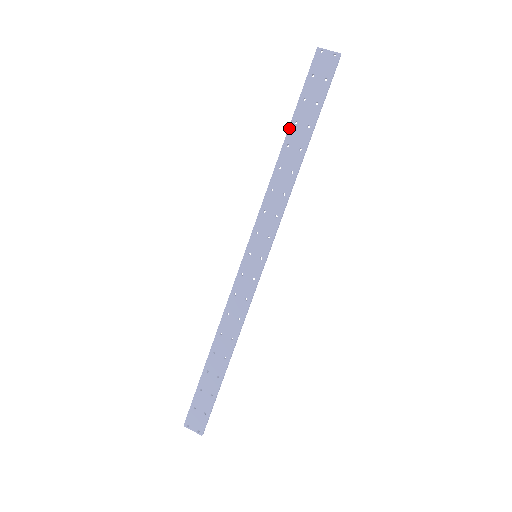
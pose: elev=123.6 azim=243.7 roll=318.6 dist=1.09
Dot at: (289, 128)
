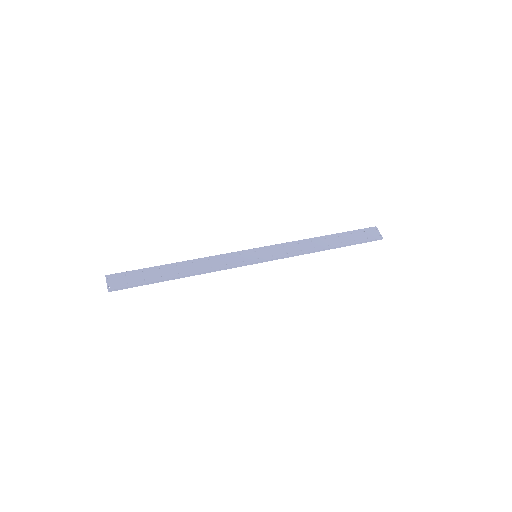
Dot at: (333, 234)
